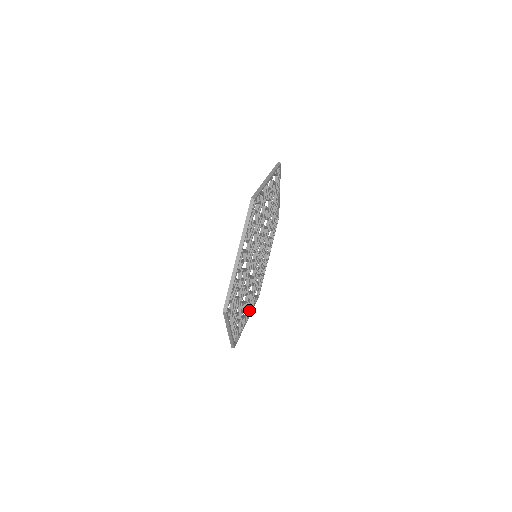
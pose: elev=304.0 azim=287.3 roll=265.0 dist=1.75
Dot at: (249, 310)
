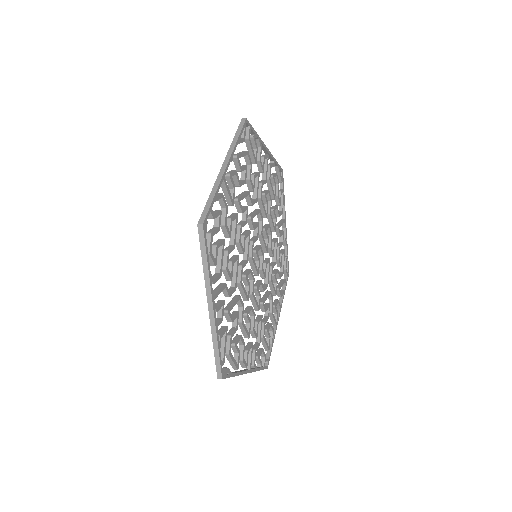
Dot at: (220, 303)
